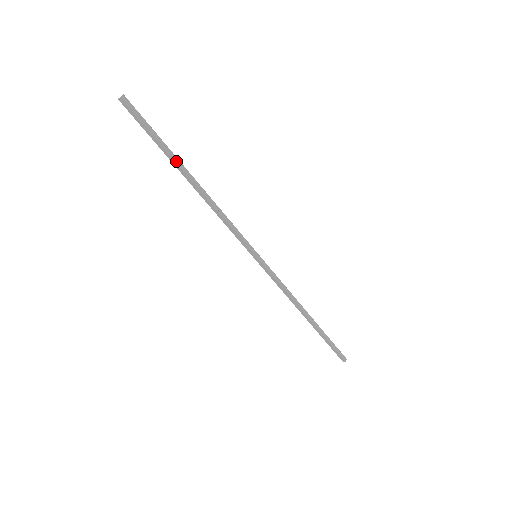
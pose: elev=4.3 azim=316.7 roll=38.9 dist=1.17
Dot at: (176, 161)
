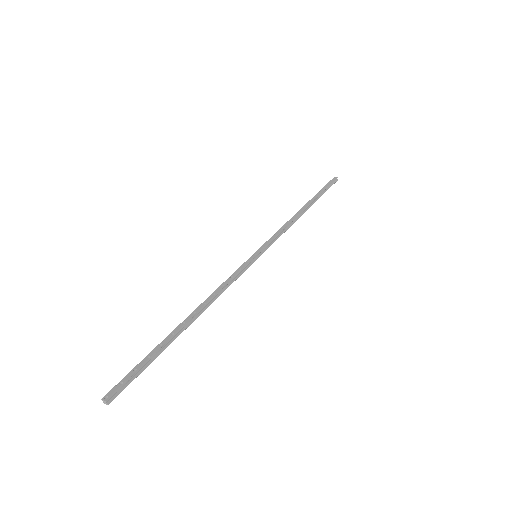
Dot at: (173, 340)
